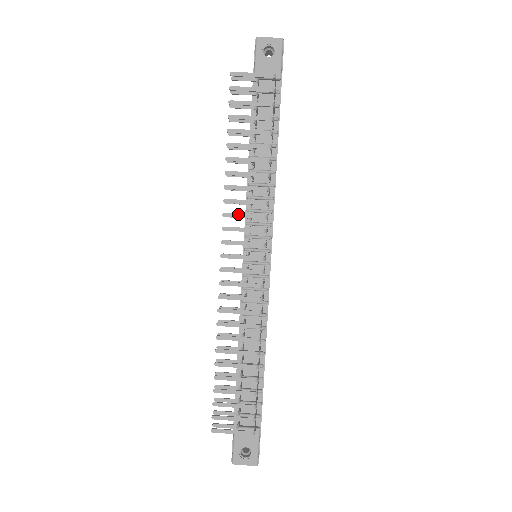
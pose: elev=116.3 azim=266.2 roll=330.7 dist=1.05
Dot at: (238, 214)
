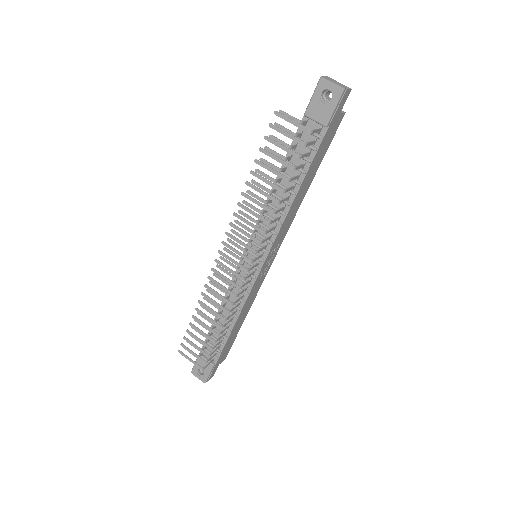
Dot at: (240, 229)
